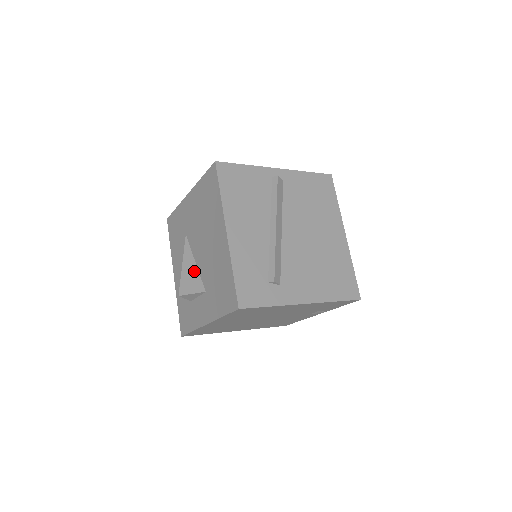
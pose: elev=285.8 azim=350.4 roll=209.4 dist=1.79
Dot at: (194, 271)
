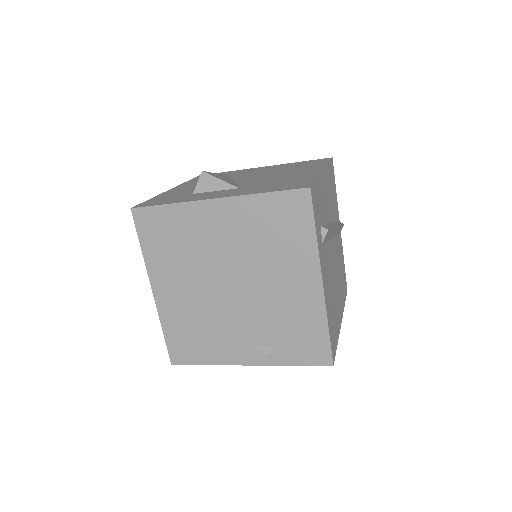
Dot at: (231, 181)
